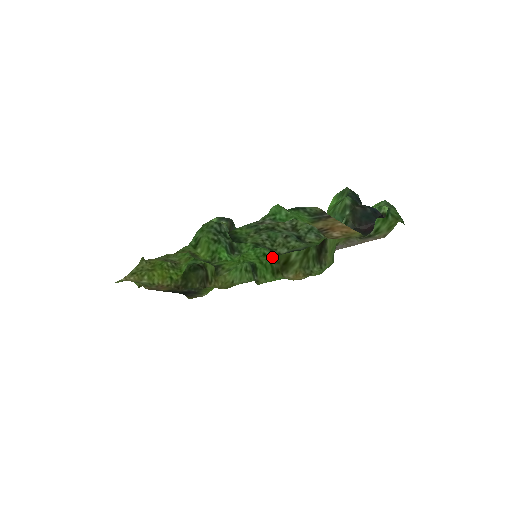
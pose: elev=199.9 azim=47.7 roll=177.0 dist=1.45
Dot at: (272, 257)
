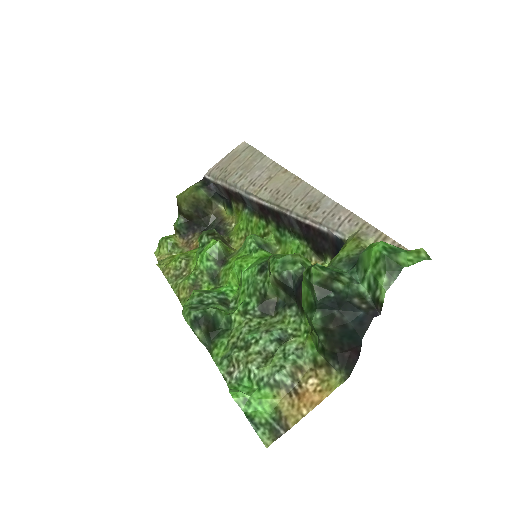
Dot at: occluded
